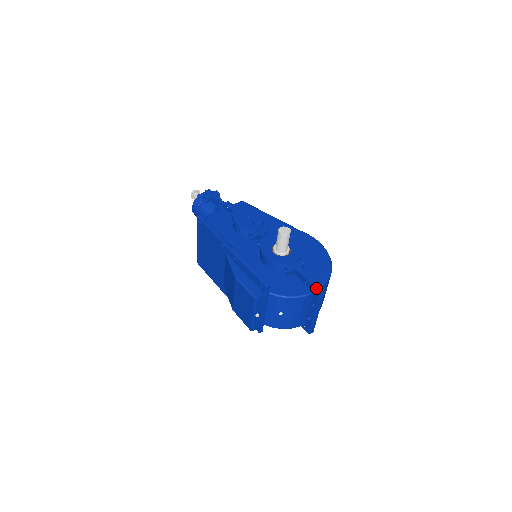
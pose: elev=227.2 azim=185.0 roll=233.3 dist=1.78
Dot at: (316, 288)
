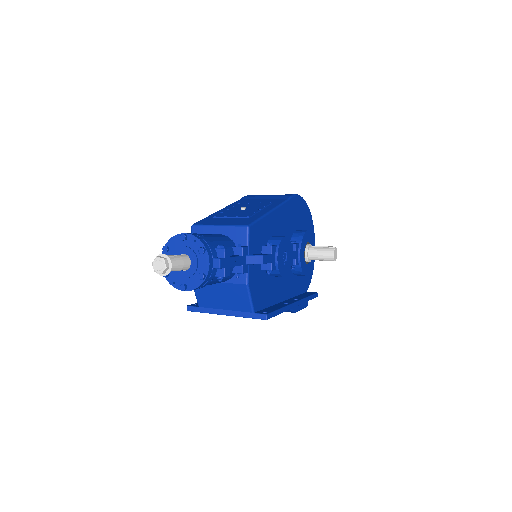
Dot at: occluded
